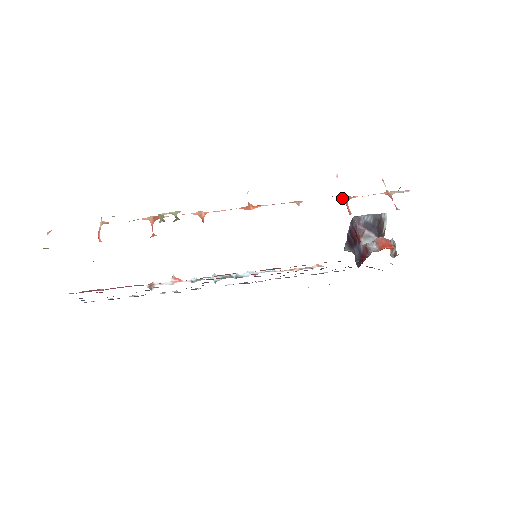
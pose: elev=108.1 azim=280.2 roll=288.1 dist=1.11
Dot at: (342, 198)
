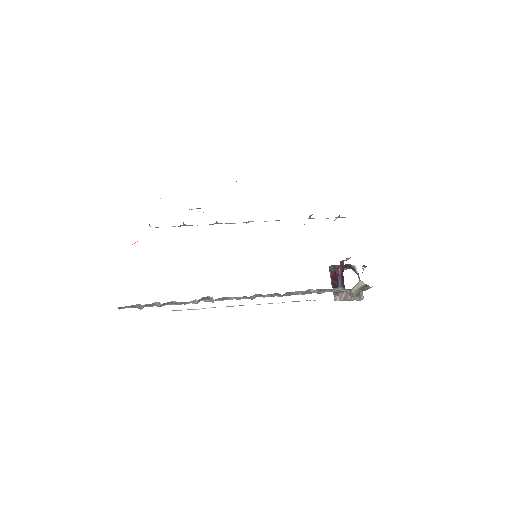
Dot at: occluded
